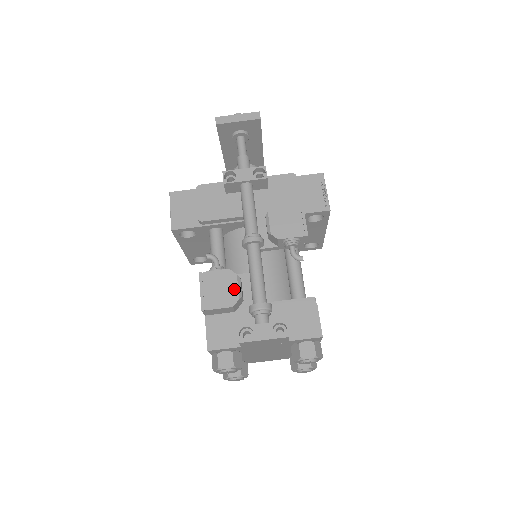
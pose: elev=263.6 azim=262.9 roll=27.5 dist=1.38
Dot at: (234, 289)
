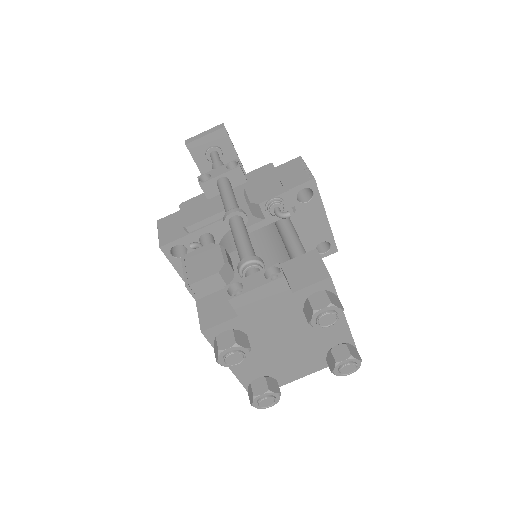
Dot at: (218, 257)
